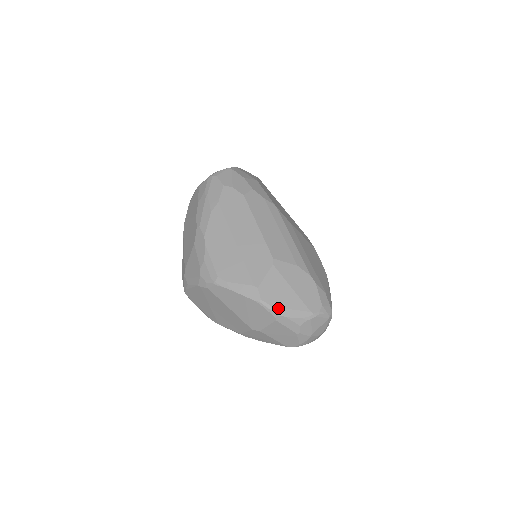
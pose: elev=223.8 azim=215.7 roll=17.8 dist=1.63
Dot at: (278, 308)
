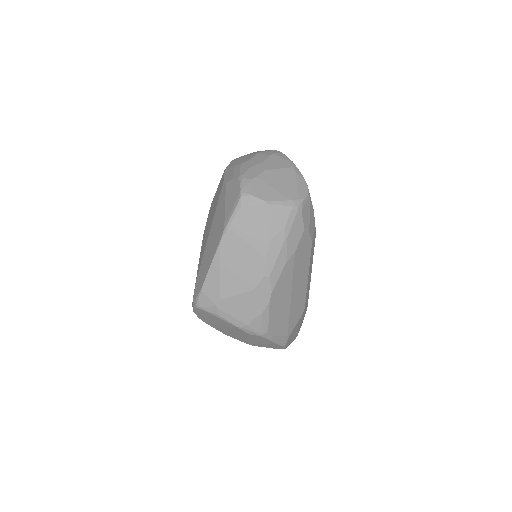
Dot at: occluded
